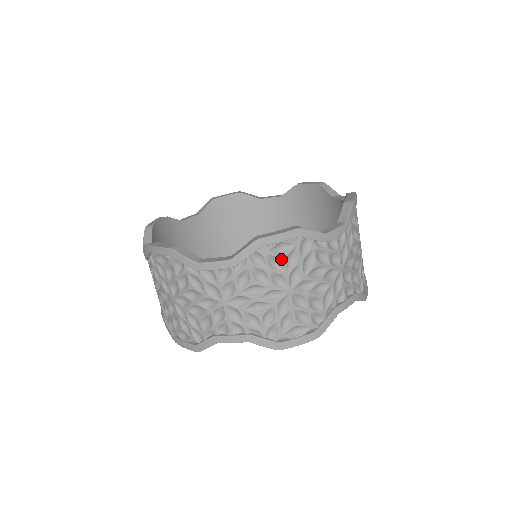
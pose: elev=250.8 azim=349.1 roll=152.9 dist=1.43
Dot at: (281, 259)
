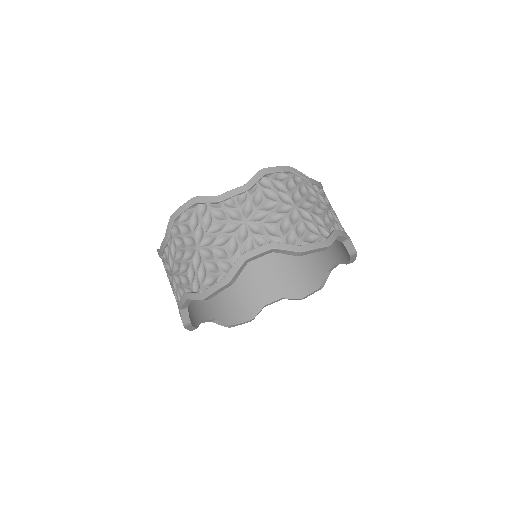
Dot at: (187, 224)
